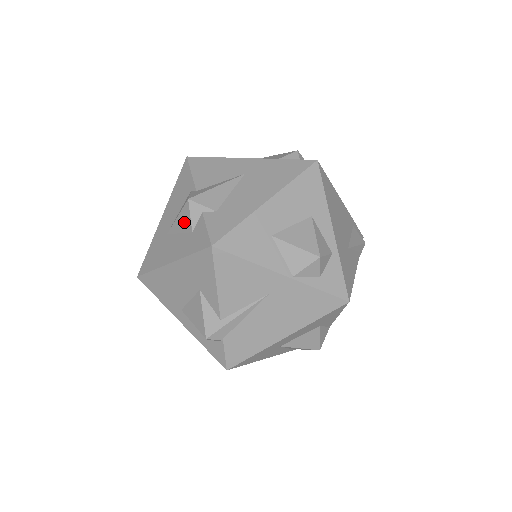
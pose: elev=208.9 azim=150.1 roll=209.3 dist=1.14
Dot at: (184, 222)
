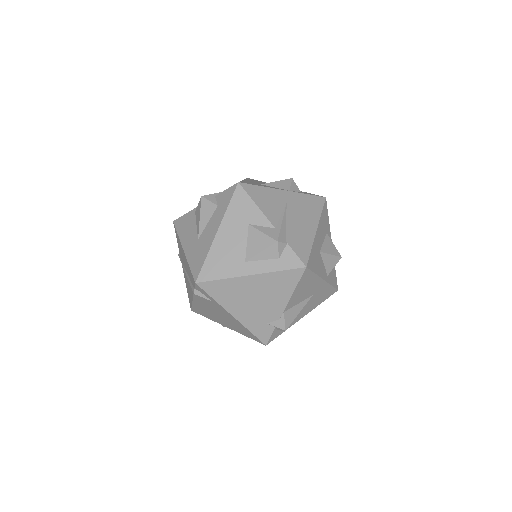
Dot at: (207, 211)
